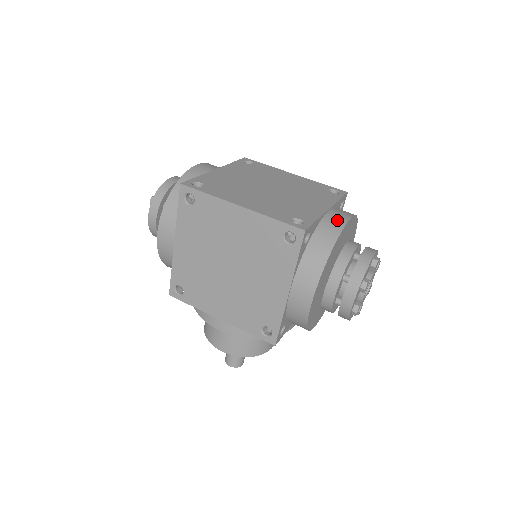
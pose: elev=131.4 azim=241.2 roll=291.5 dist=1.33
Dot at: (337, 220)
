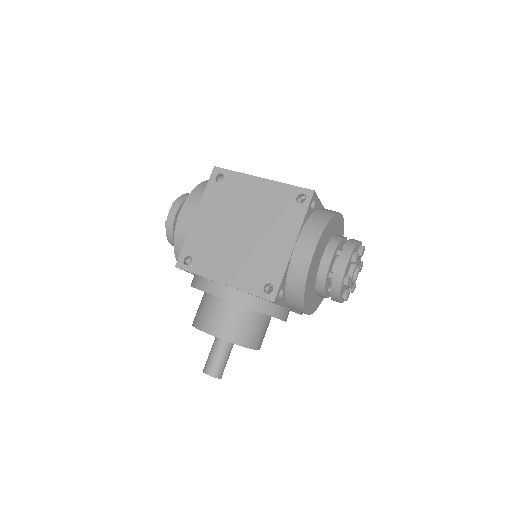
Dot at: occluded
